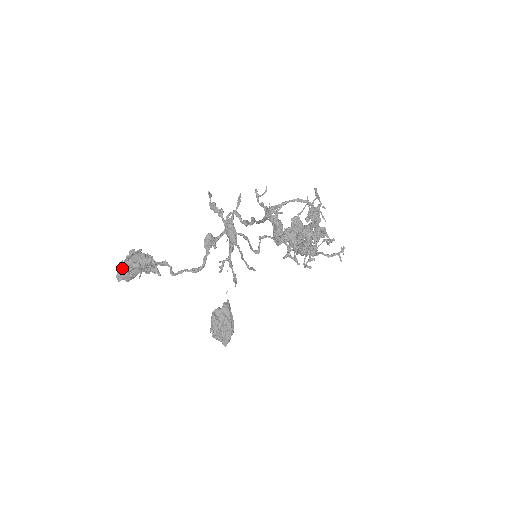
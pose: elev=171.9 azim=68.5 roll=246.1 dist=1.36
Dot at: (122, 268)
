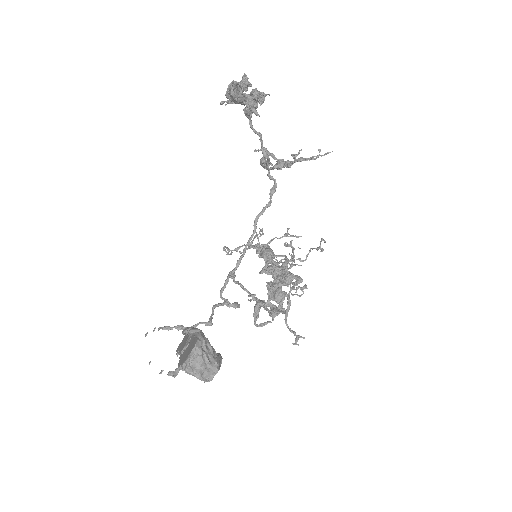
Dot at: (241, 80)
